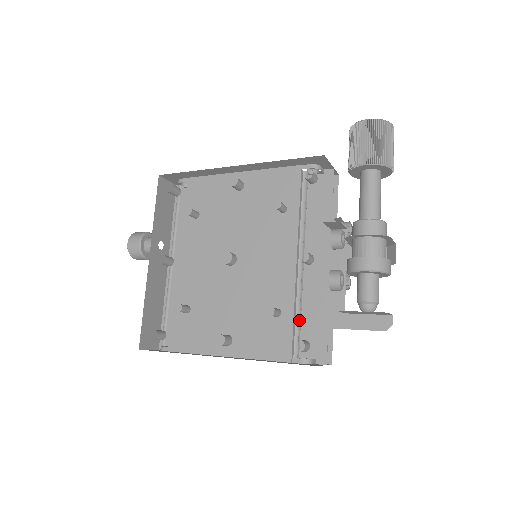
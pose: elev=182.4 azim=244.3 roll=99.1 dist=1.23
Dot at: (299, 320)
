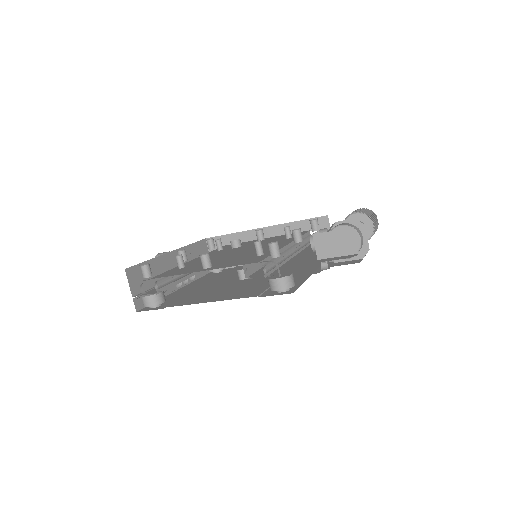
Dot at: (277, 260)
